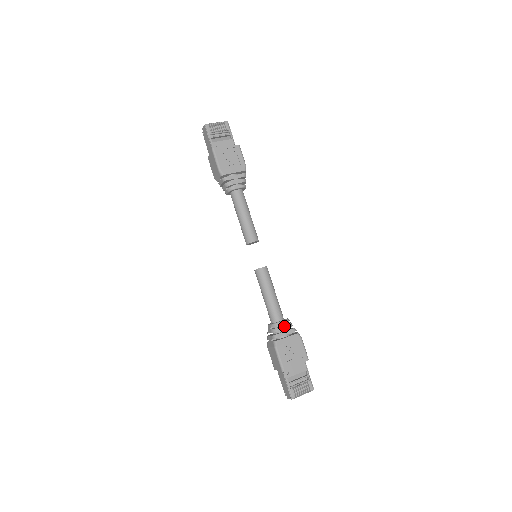
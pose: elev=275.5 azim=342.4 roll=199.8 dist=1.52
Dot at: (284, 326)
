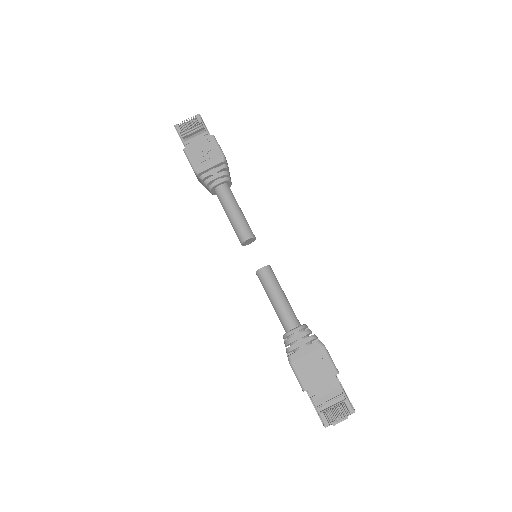
Dot at: (298, 335)
